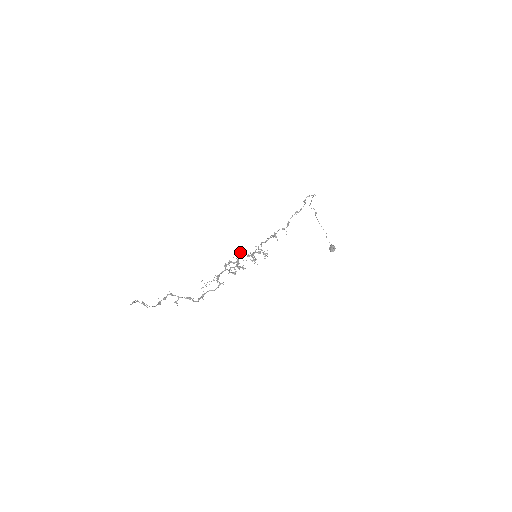
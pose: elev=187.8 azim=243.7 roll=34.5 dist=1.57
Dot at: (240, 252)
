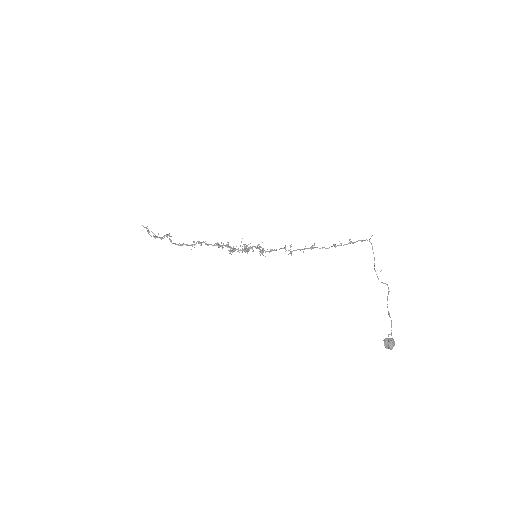
Dot at: occluded
